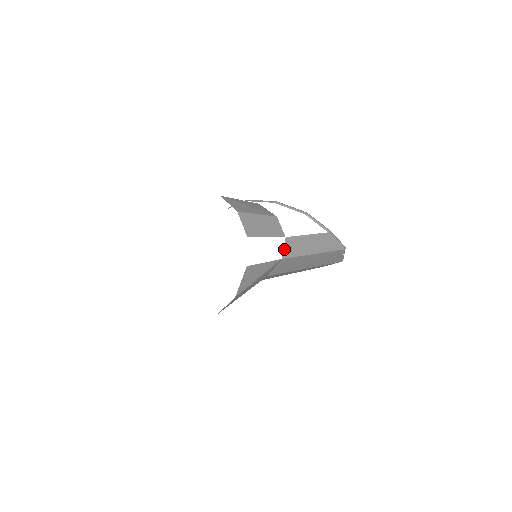
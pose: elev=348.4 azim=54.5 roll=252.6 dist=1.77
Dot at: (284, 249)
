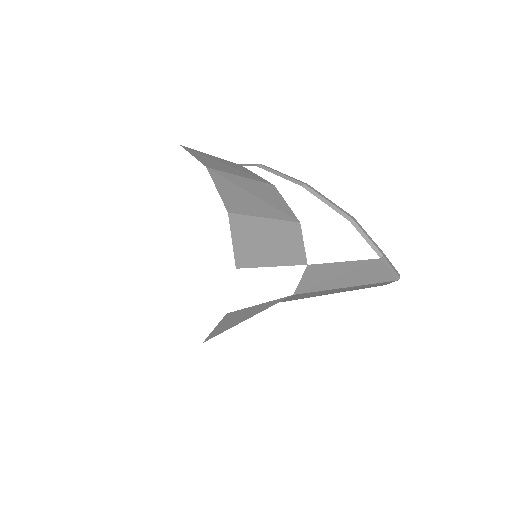
Dot at: (300, 281)
